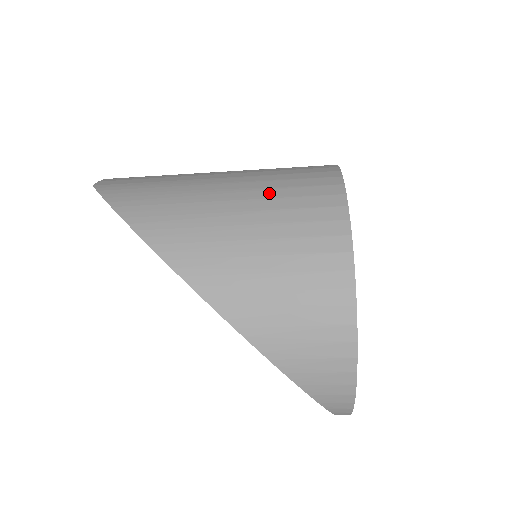
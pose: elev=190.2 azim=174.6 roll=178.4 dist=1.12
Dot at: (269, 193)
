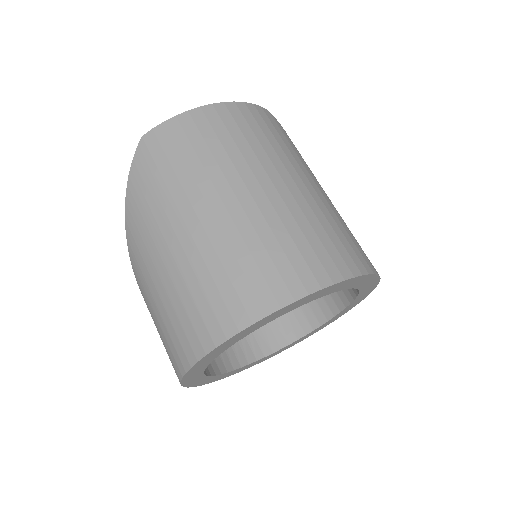
Dot at: (182, 291)
